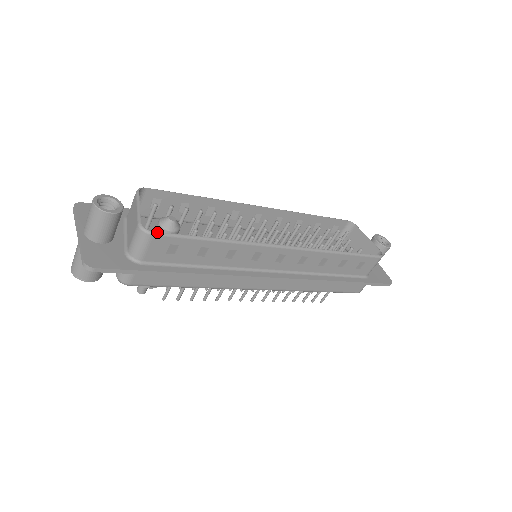
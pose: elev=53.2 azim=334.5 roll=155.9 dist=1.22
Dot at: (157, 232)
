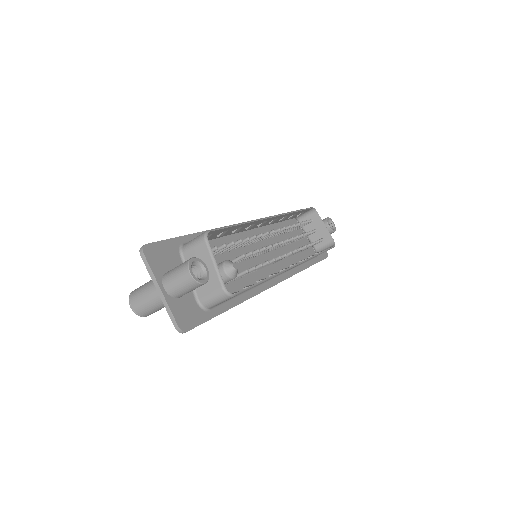
Dot at: (236, 293)
